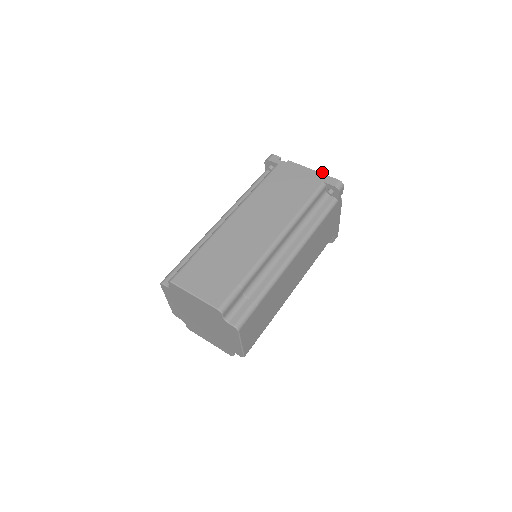
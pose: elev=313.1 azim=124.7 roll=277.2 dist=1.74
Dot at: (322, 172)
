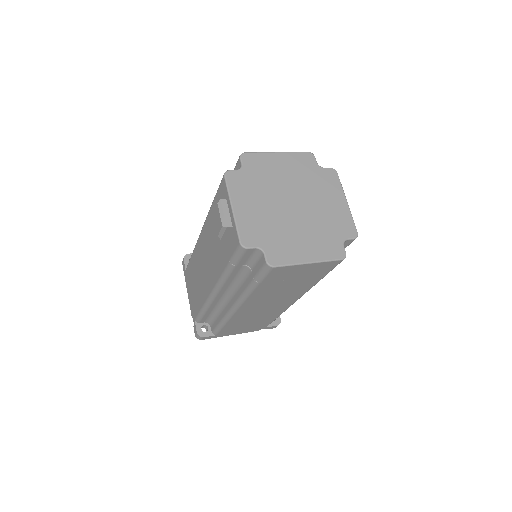
Dot at: occluded
